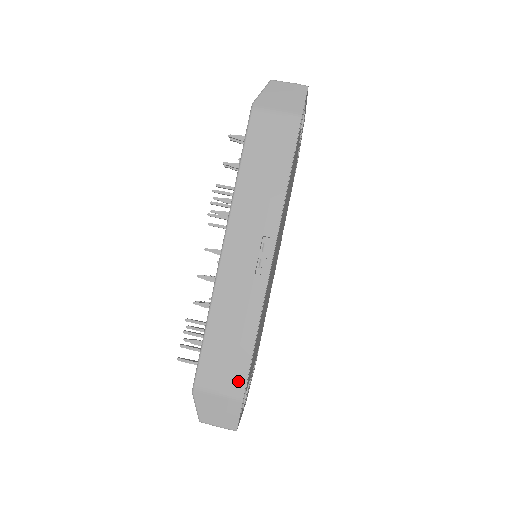
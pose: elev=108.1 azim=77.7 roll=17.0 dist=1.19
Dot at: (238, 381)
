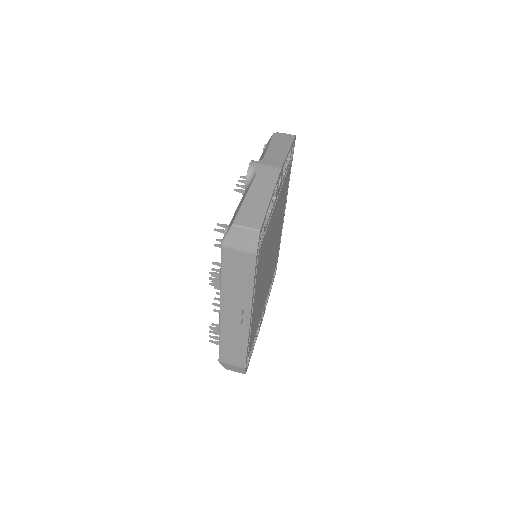
Dot at: (241, 362)
